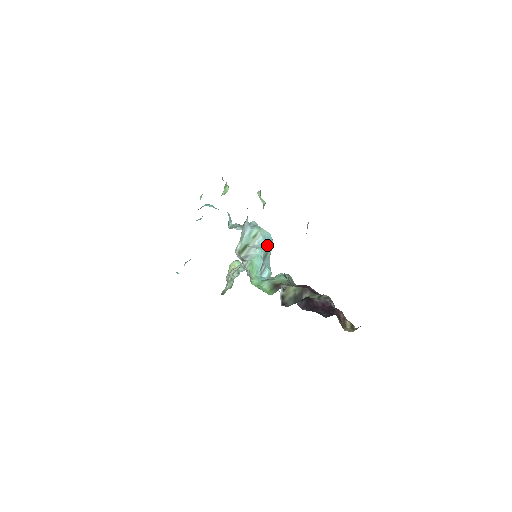
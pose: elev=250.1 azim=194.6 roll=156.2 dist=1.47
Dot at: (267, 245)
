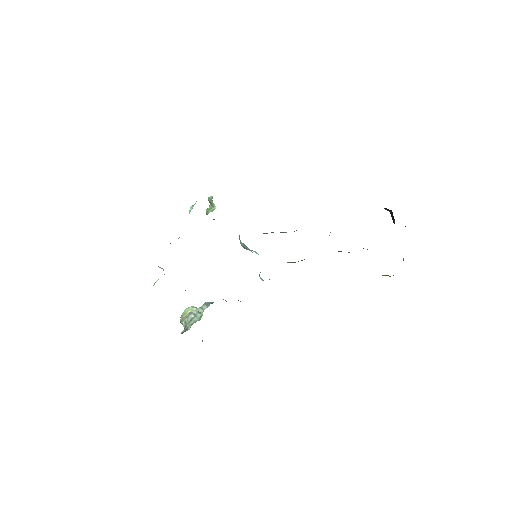
Dot at: occluded
